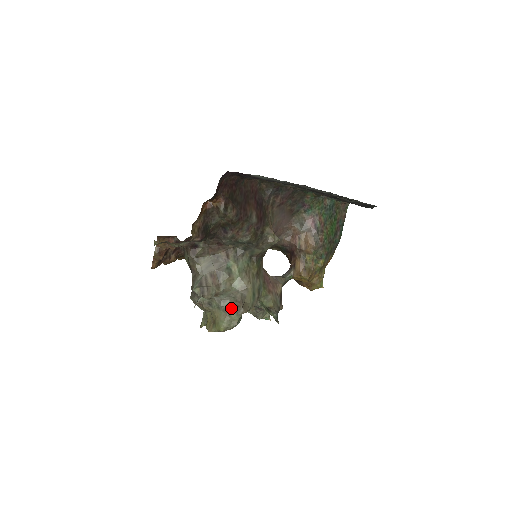
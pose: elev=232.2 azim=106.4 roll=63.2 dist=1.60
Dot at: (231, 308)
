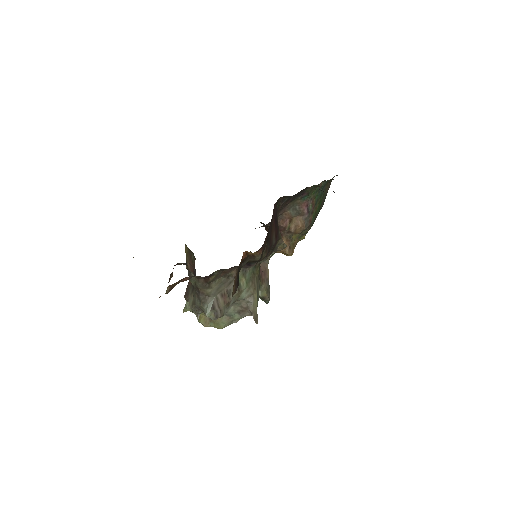
Dot at: (235, 313)
